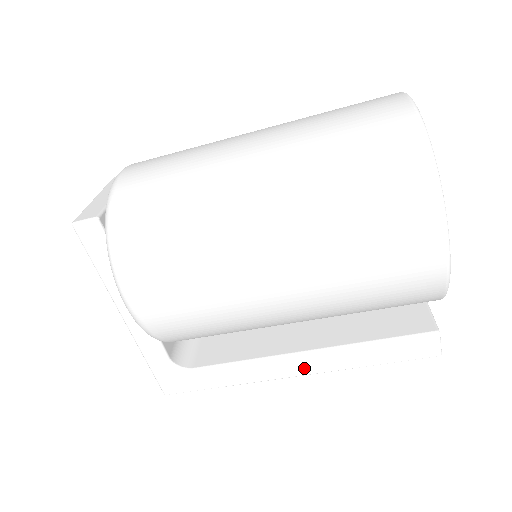
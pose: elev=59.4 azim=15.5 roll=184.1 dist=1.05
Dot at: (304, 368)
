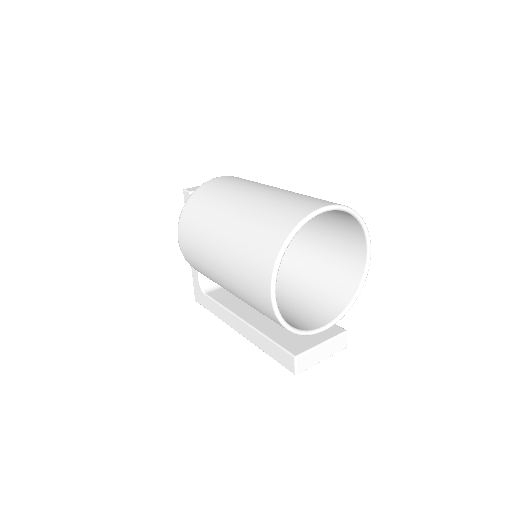
Dot at: (242, 330)
